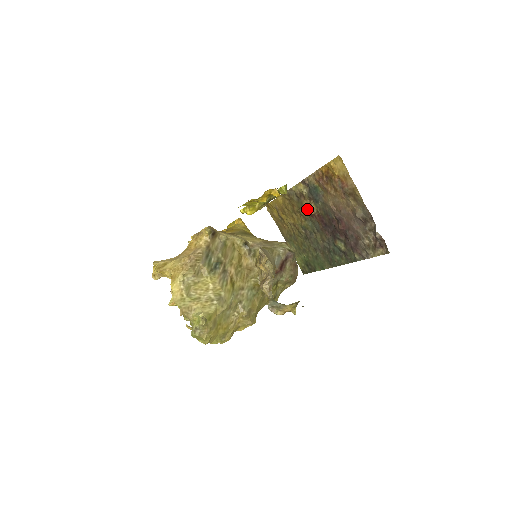
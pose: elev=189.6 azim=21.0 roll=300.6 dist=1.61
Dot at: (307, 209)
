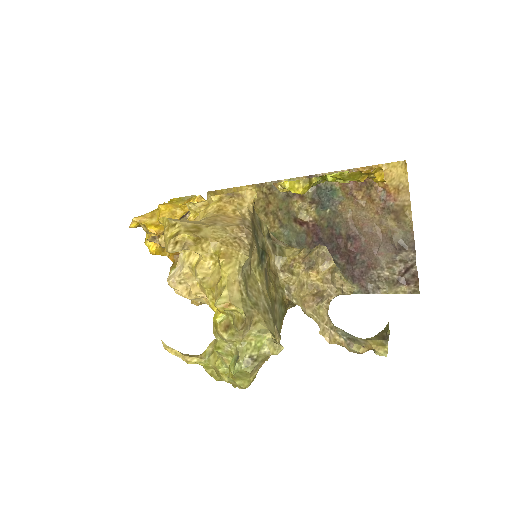
Dot at: (299, 213)
